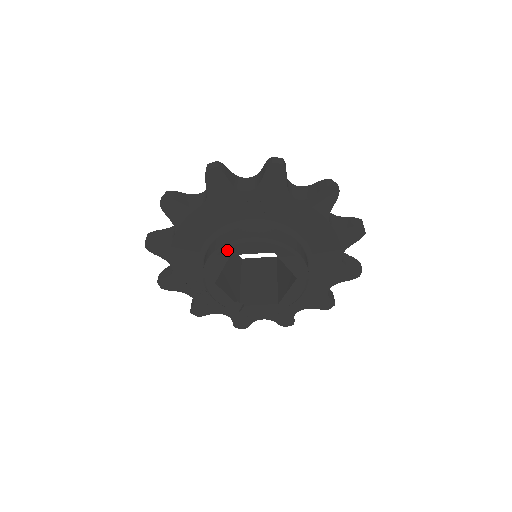
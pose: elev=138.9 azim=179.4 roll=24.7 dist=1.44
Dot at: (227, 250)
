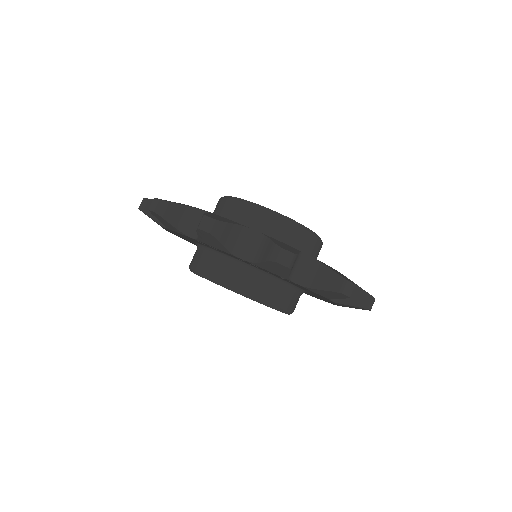
Dot at: occluded
